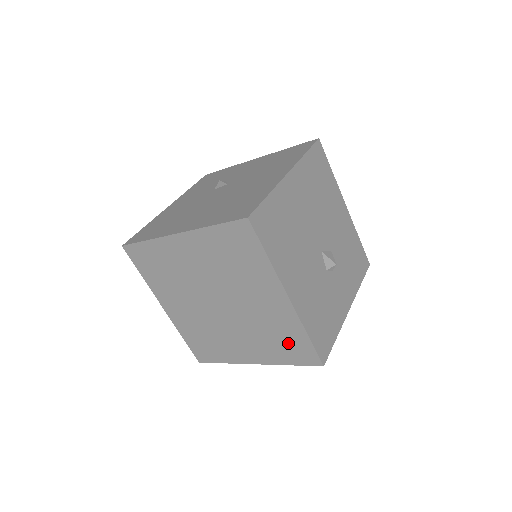
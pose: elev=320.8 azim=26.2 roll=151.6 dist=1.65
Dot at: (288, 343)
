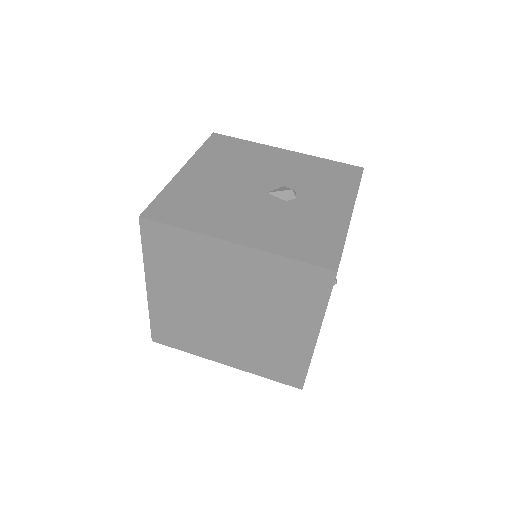
Dot at: (294, 285)
